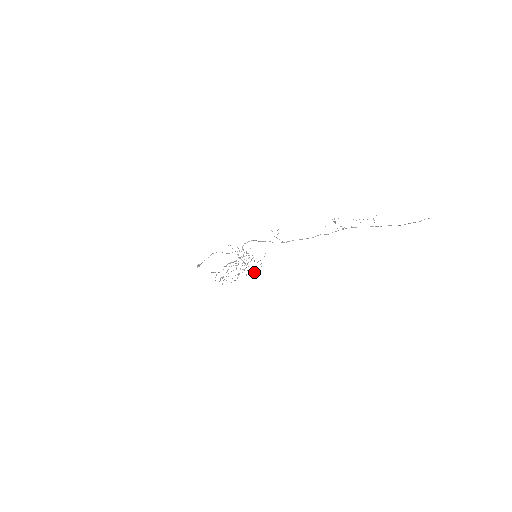
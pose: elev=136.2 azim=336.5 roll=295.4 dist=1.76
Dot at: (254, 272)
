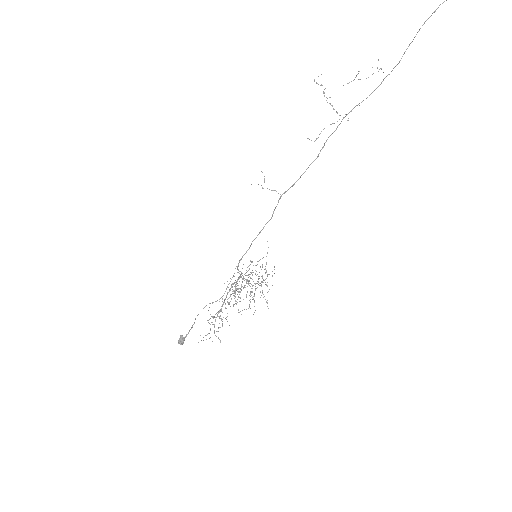
Dot at: occluded
